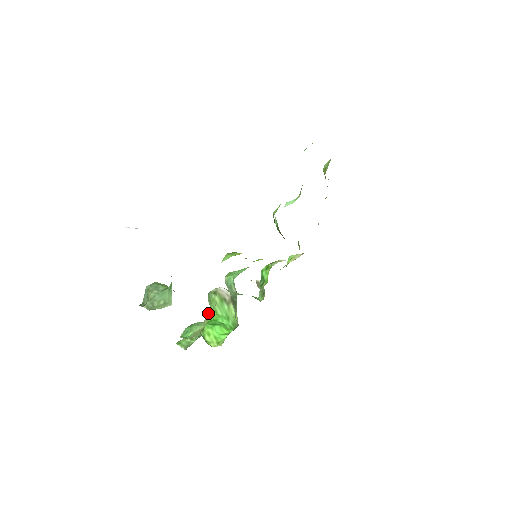
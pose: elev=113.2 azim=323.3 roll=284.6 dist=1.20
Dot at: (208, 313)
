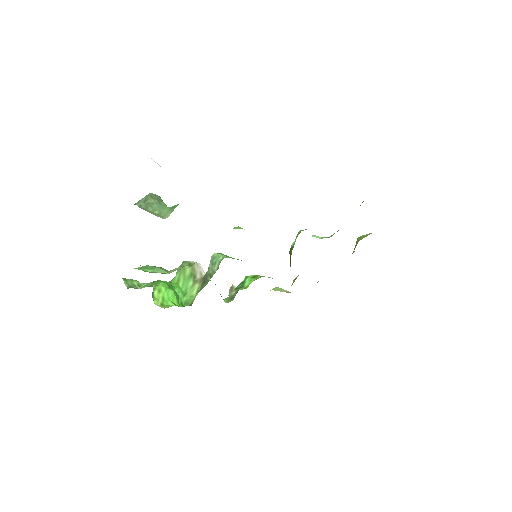
Dot at: (180, 266)
